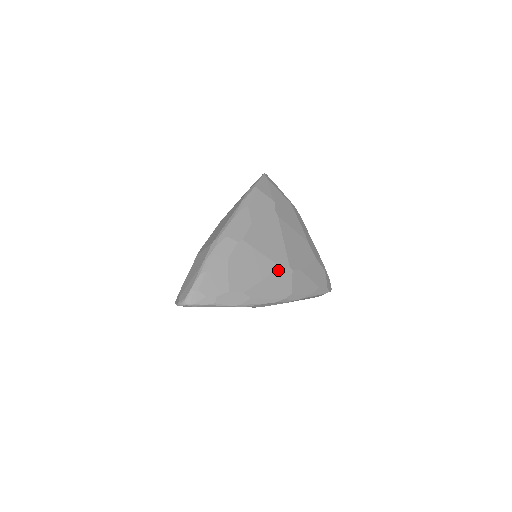
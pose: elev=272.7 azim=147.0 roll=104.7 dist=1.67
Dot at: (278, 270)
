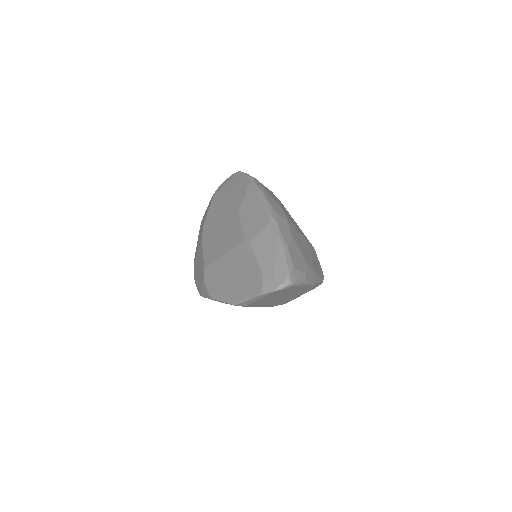
Dot at: (312, 249)
